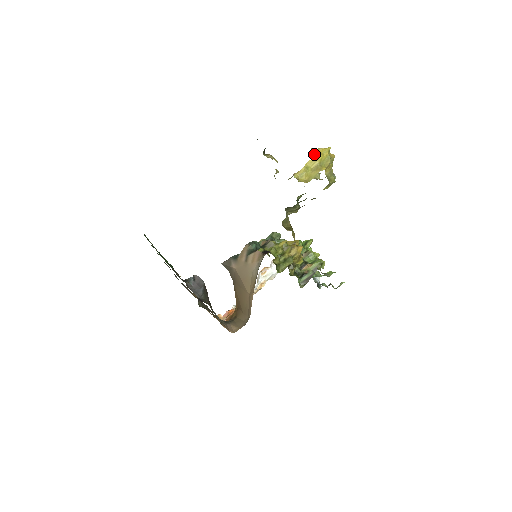
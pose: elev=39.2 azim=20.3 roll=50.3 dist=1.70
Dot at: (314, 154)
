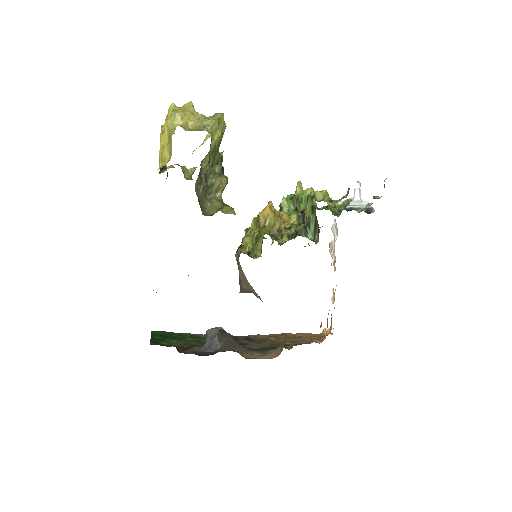
Dot at: occluded
